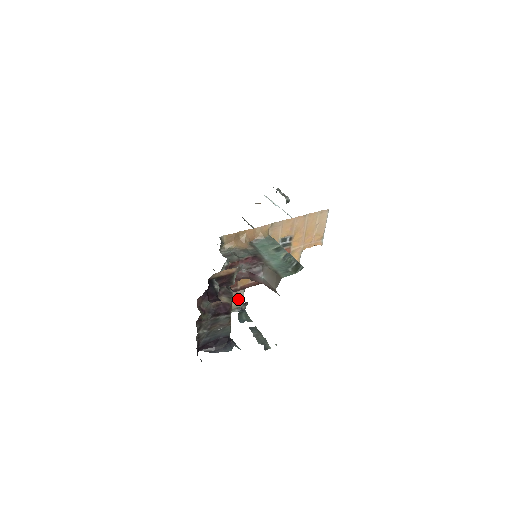
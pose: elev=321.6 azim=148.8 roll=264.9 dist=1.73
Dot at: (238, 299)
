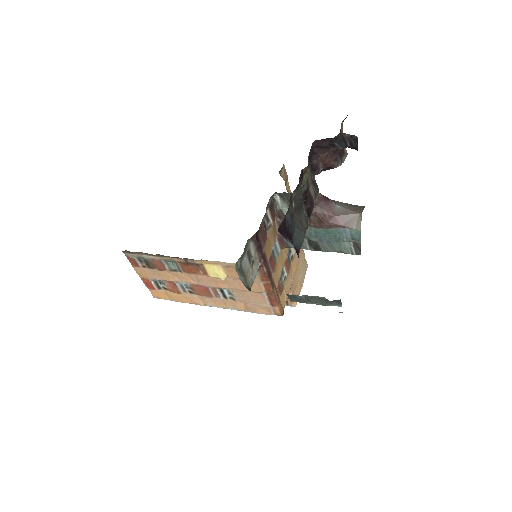
Dot at: (252, 272)
